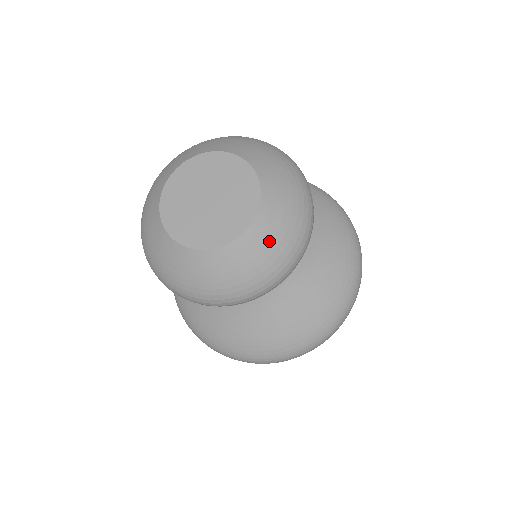
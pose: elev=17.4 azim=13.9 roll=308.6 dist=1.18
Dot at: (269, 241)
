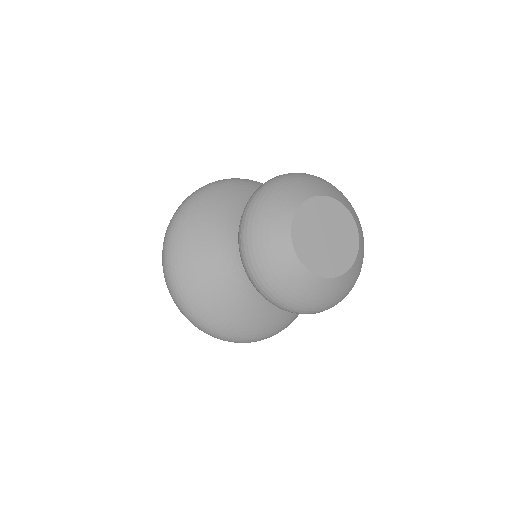
Dot at: (339, 290)
